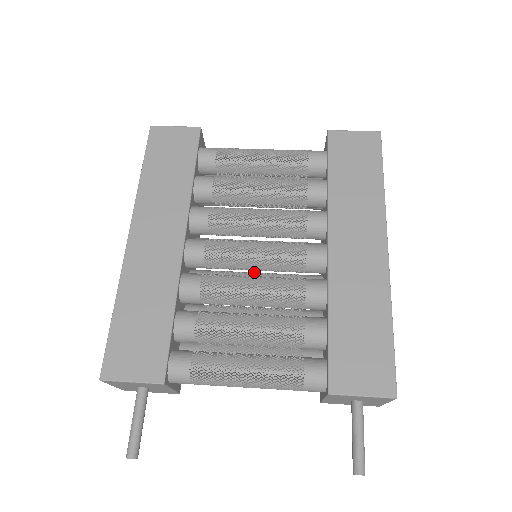
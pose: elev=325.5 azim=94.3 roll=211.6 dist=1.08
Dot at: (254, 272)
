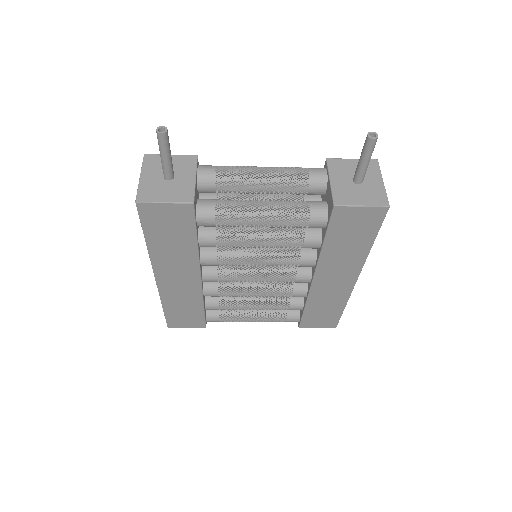
Dot at: occluded
